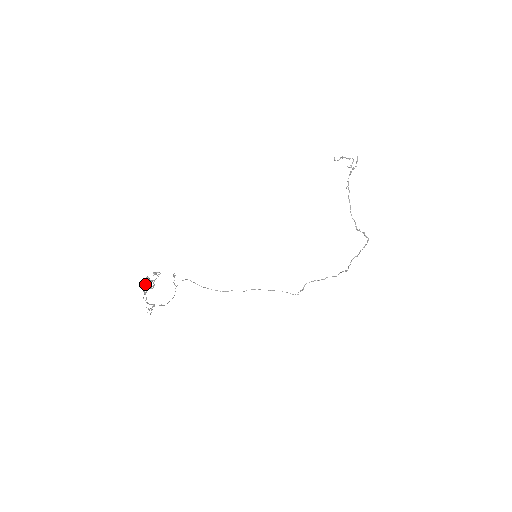
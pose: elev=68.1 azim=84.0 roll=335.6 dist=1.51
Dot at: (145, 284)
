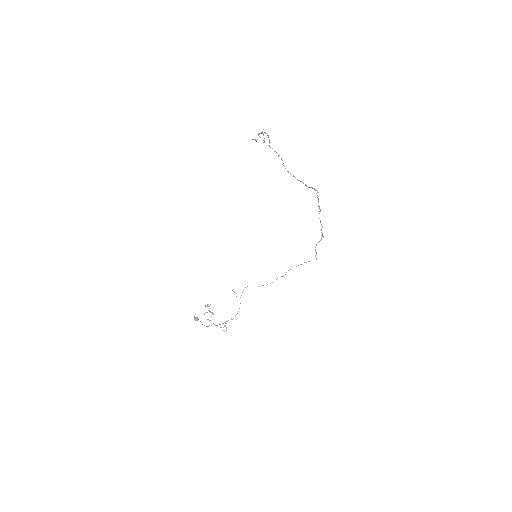
Dot at: occluded
